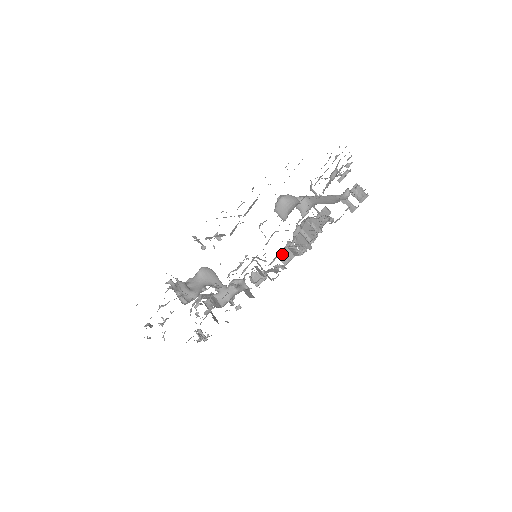
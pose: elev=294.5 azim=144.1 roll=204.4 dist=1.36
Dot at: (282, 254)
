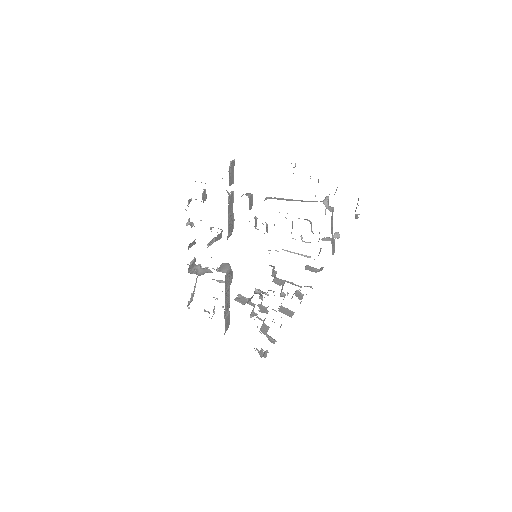
Dot at: occluded
